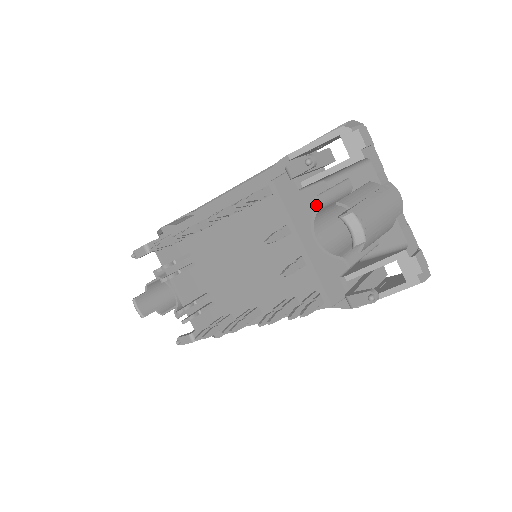
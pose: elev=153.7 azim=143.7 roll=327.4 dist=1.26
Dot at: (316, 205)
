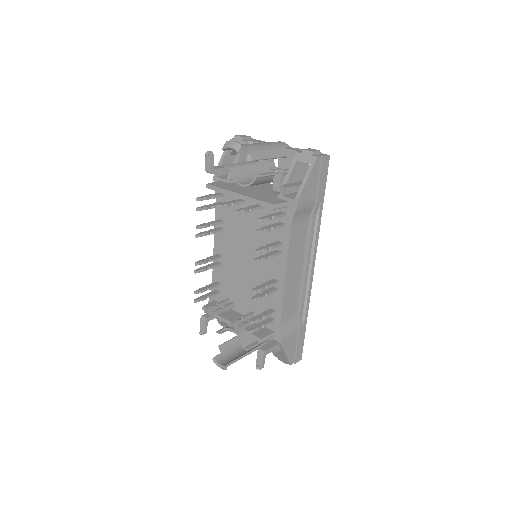
Dot at: occluded
